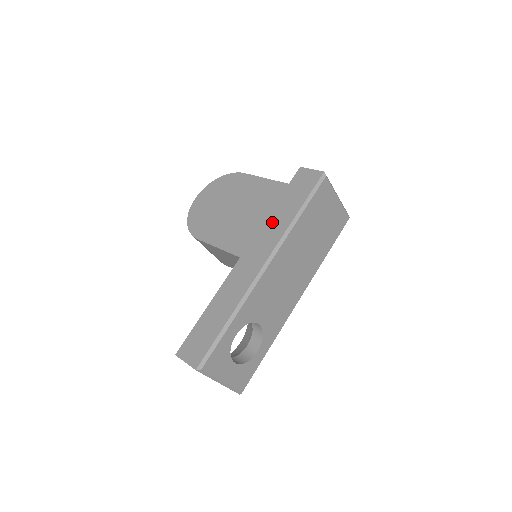
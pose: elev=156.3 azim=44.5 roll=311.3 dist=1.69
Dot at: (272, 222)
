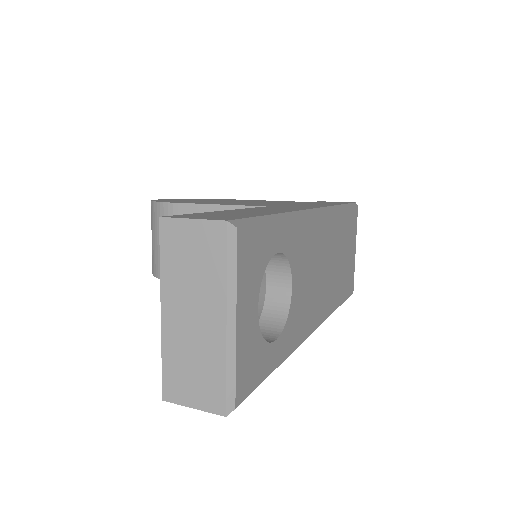
Dot at: (305, 204)
